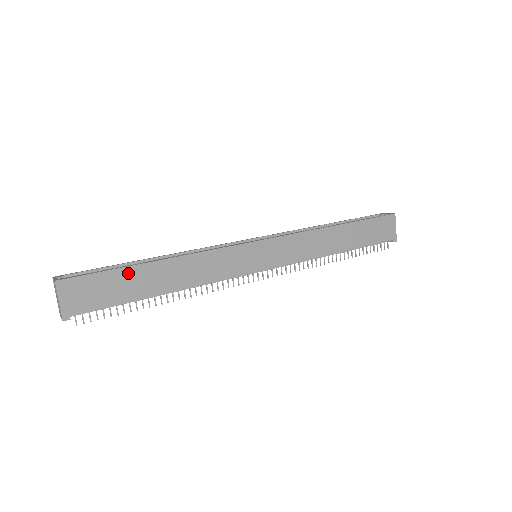
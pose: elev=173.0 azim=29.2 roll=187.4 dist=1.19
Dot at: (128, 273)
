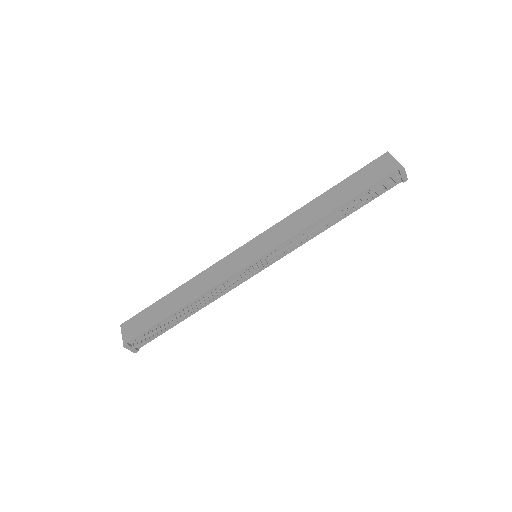
Dot at: (159, 304)
